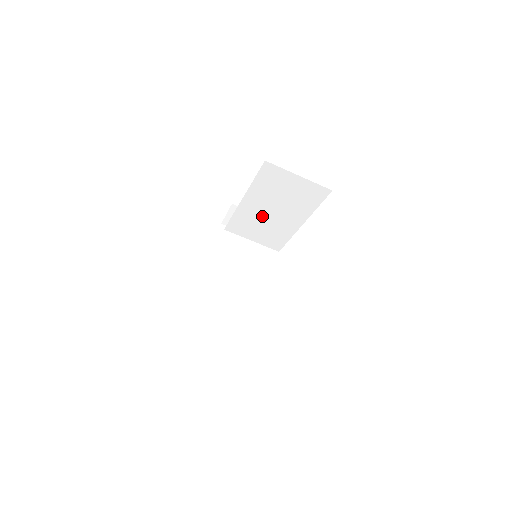
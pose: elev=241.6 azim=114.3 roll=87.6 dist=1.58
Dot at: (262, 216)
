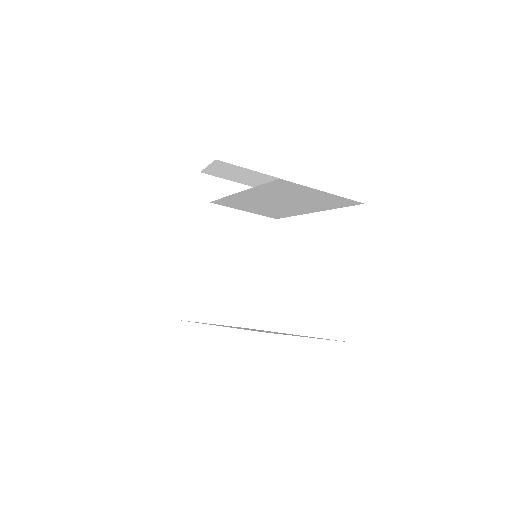
Dot at: (262, 203)
